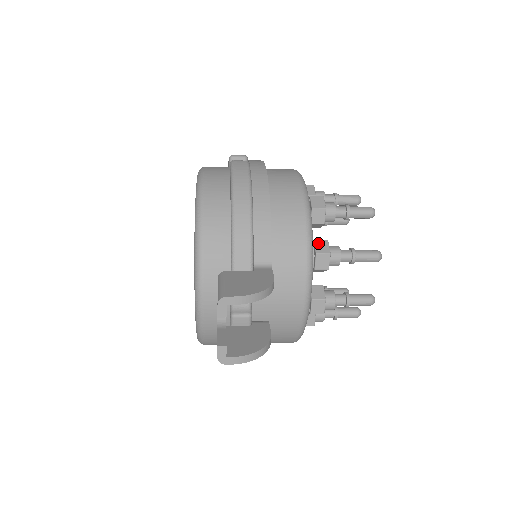
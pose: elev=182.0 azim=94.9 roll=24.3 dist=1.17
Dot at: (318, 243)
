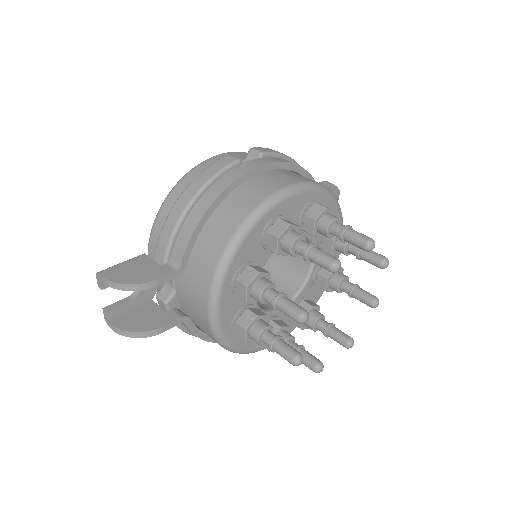
Dot at: (248, 270)
